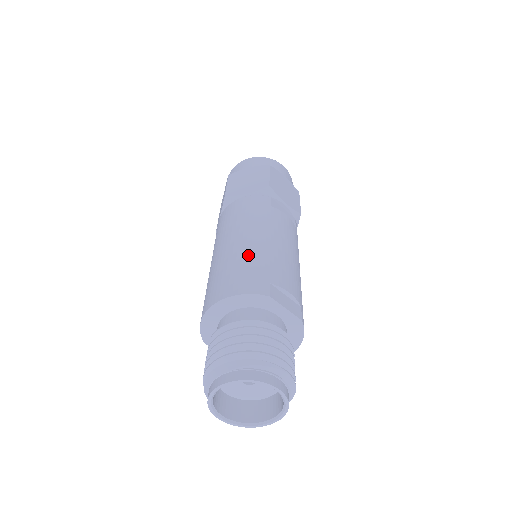
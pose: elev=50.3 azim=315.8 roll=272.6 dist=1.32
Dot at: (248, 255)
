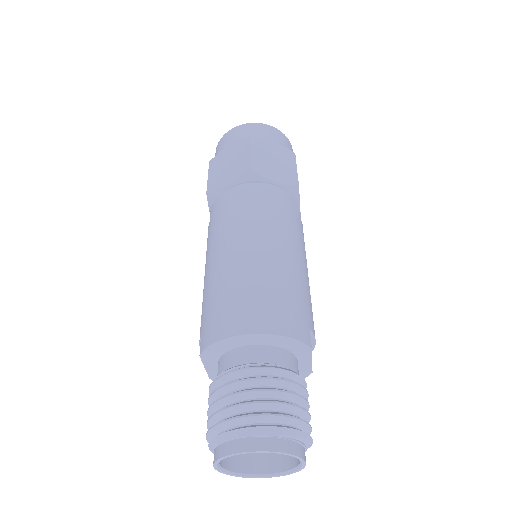
Dot at: (289, 280)
